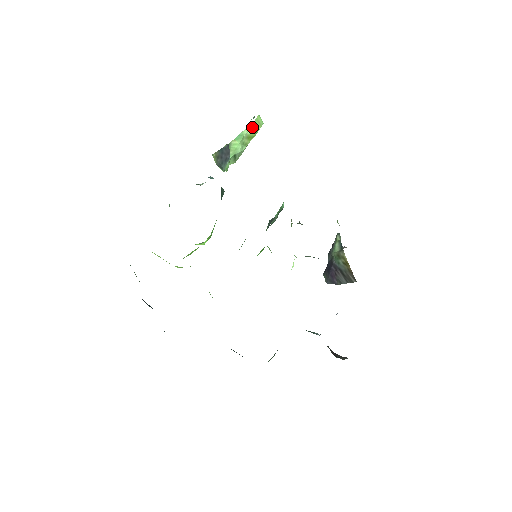
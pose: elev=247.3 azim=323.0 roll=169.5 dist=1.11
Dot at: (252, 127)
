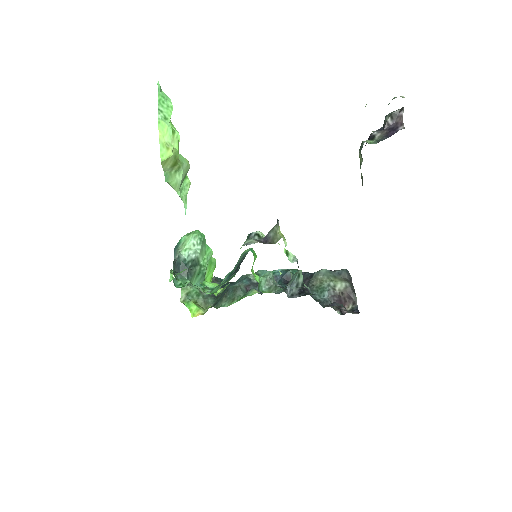
Dot at: (165, 163)
